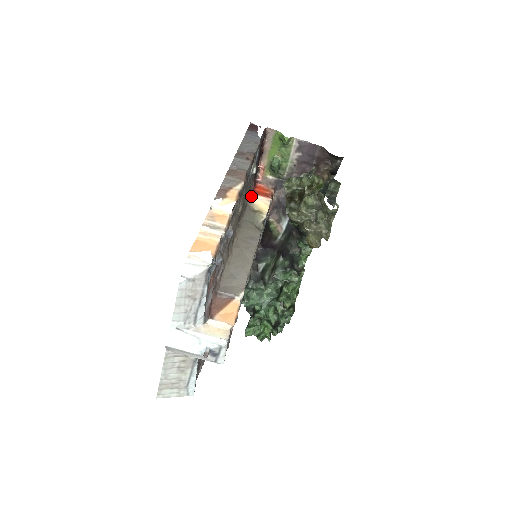
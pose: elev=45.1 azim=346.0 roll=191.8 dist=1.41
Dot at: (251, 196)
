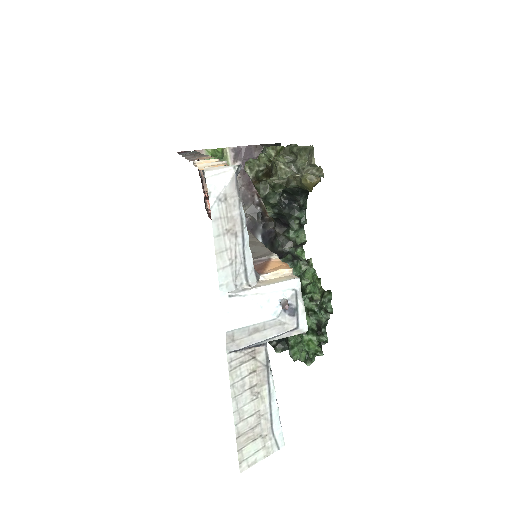
Dot at: occluded
